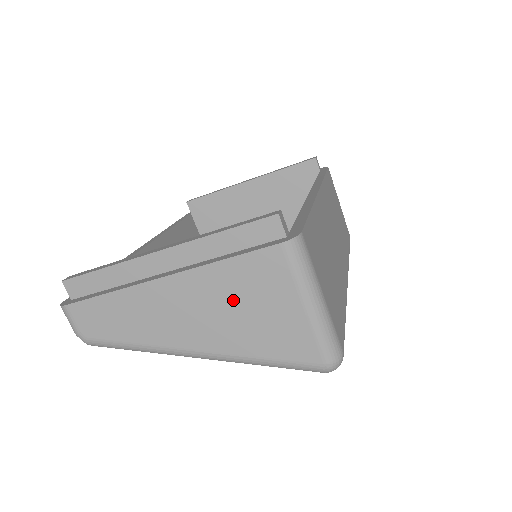
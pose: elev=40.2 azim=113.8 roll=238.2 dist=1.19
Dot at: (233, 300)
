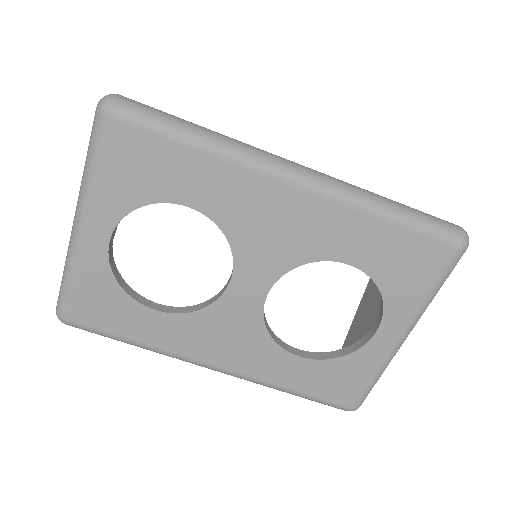
Dot at: occluded
